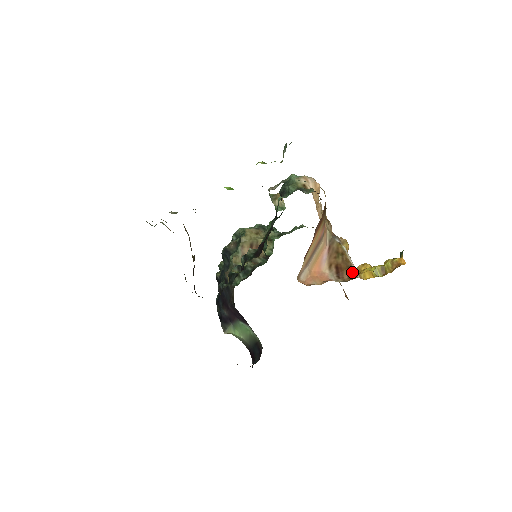
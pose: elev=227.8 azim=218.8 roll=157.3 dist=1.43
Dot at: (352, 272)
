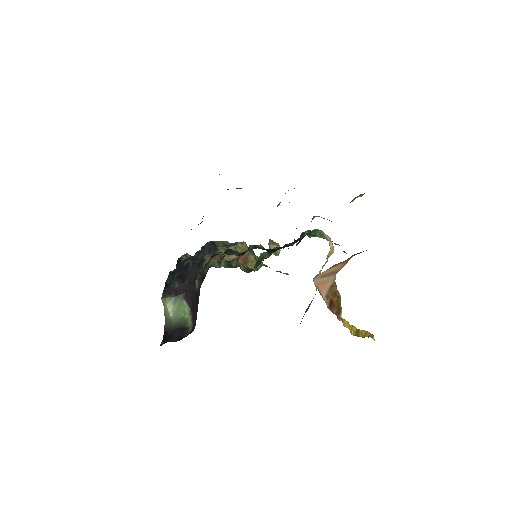
Dot at: (339, 313)
